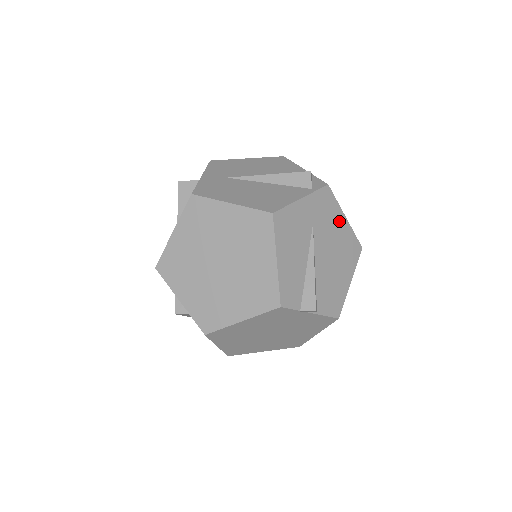
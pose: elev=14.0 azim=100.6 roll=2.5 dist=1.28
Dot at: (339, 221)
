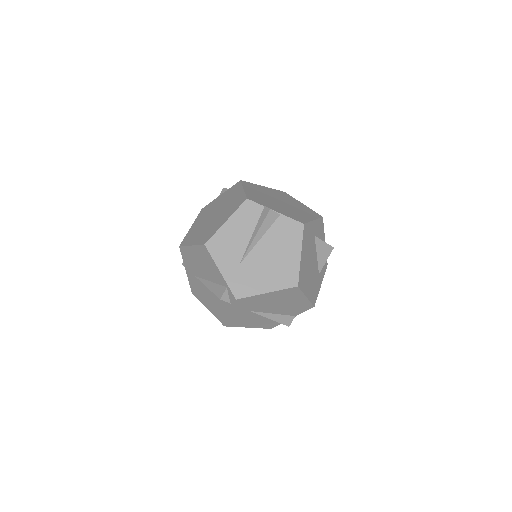
Dot at: (264, 297)
